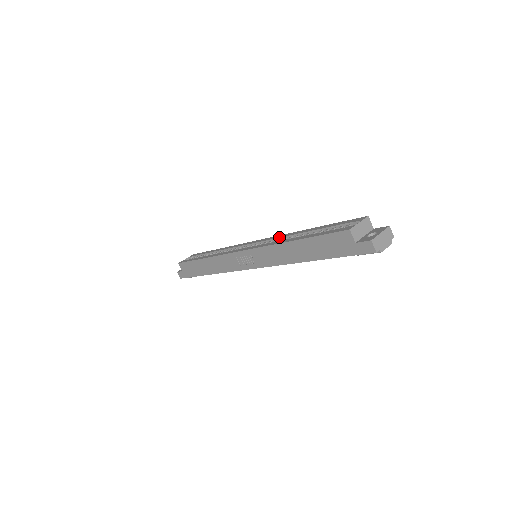
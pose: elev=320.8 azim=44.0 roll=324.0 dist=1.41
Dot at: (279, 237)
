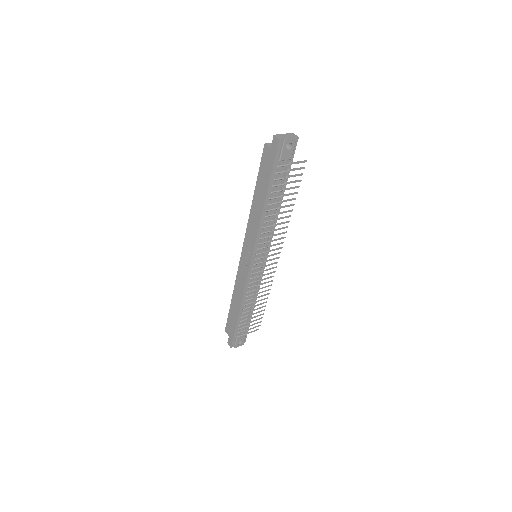
Dot at: occluded
